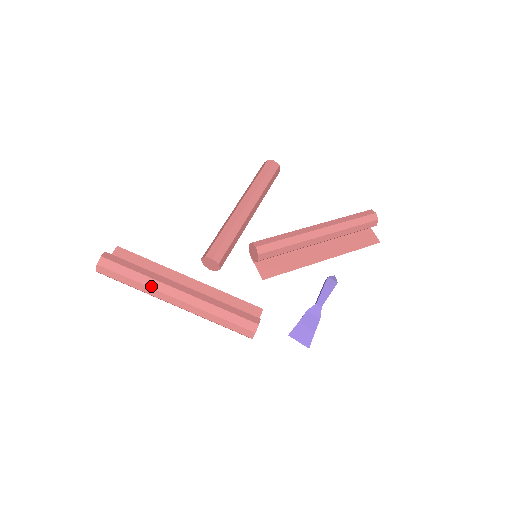
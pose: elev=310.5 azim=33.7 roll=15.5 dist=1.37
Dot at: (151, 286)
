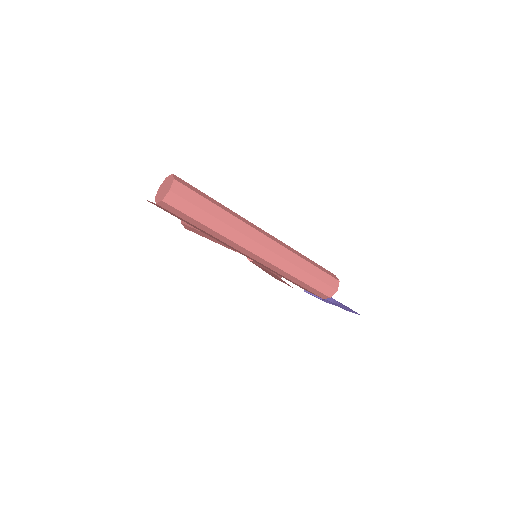
Dot at: (240, 219)
